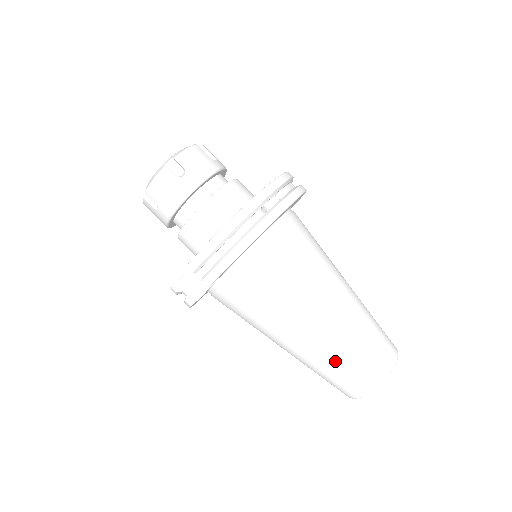
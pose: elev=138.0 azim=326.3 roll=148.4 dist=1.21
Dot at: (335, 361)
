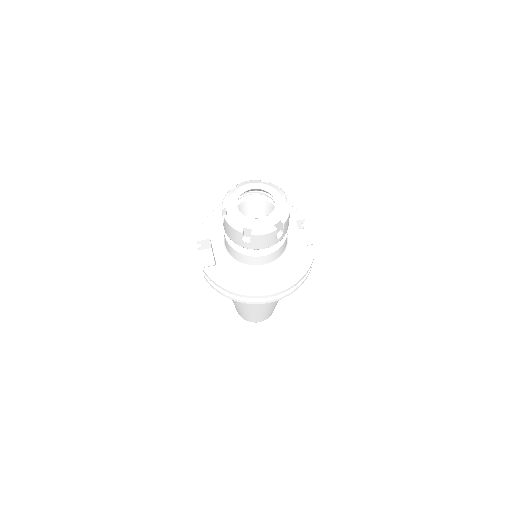
Dot at: (237, 308)
